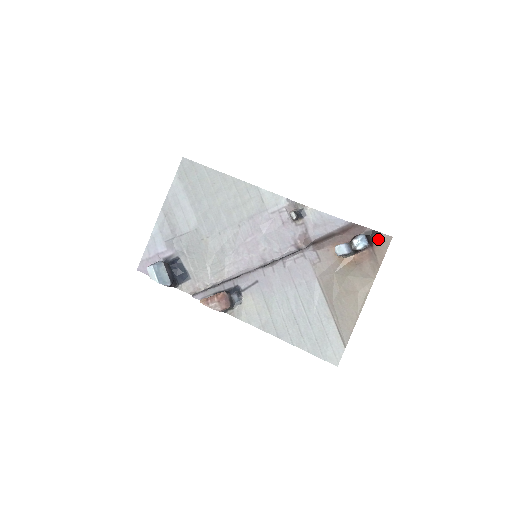
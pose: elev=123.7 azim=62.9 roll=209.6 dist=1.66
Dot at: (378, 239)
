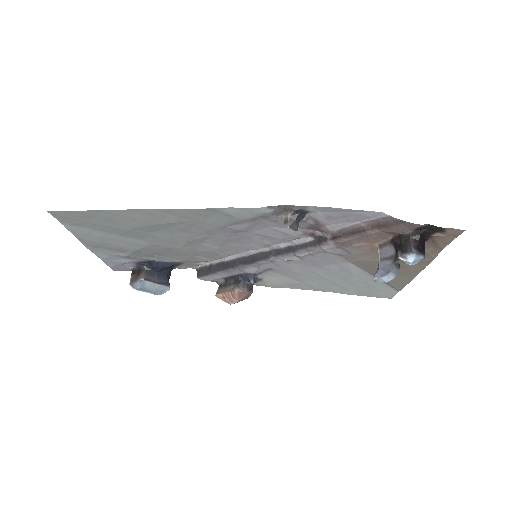
Dot at: (440, 231)
